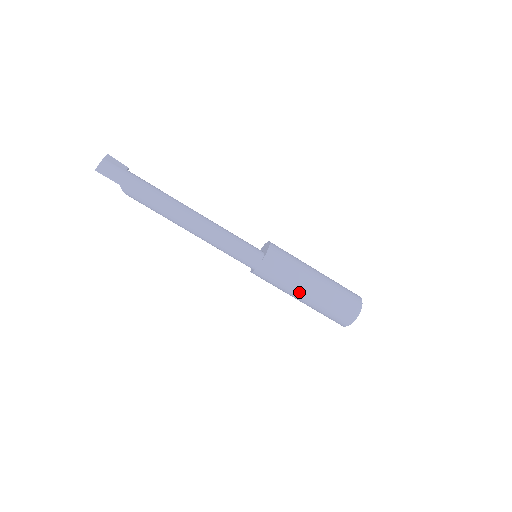
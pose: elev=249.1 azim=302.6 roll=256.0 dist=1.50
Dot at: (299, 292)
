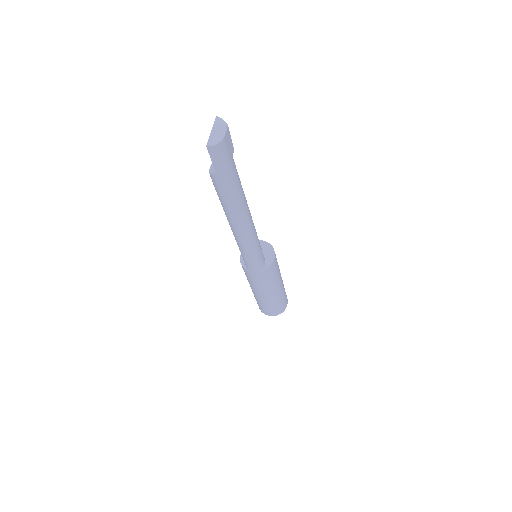
Dot at: (261, 293)
